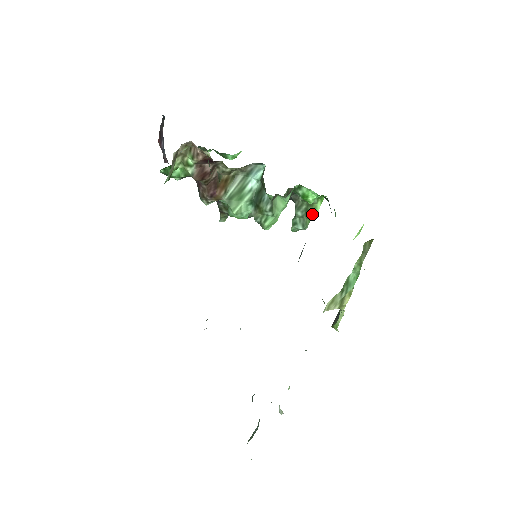
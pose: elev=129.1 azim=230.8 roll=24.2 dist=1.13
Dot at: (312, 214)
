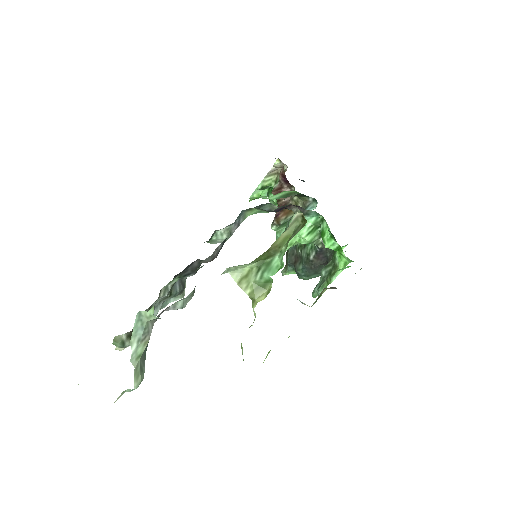
Dot at: (331, 277)
